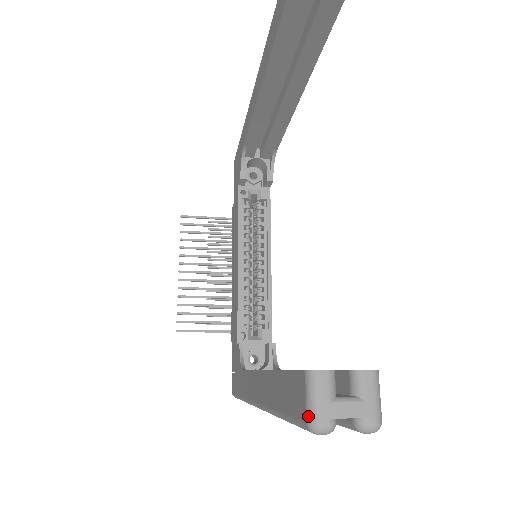
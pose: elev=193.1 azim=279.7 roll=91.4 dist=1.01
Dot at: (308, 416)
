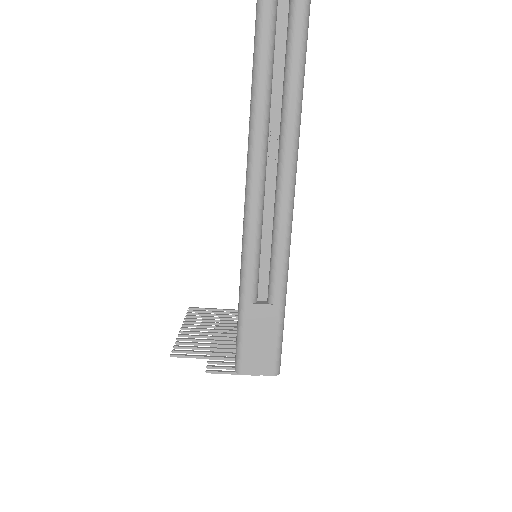
Dot at: out of frame
